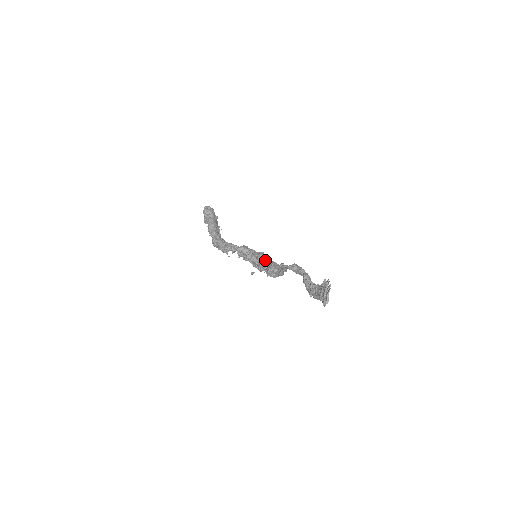
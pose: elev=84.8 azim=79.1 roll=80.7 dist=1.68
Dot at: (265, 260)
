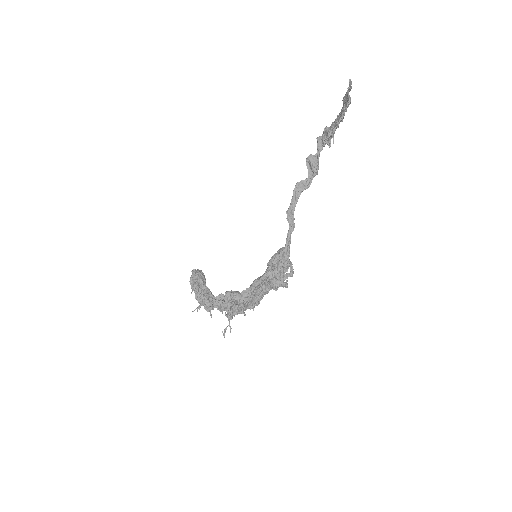
Dot at: (265, 272)
